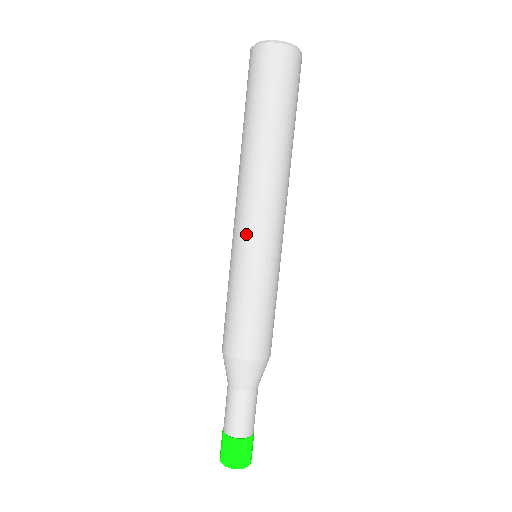
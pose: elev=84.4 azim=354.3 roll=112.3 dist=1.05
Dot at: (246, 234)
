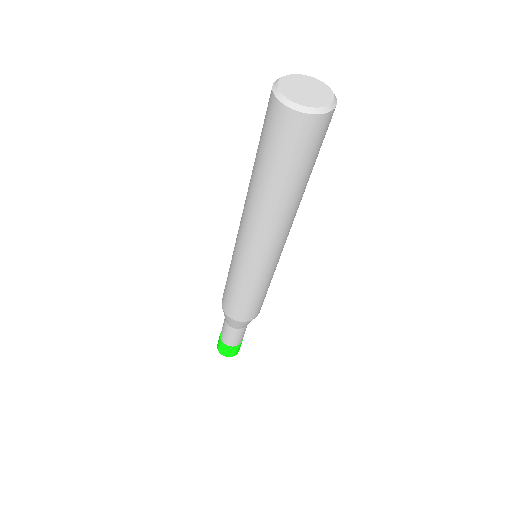
Dot at: (246, 257)
